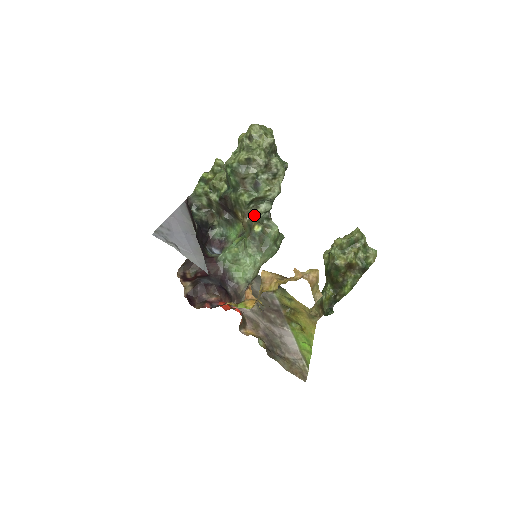
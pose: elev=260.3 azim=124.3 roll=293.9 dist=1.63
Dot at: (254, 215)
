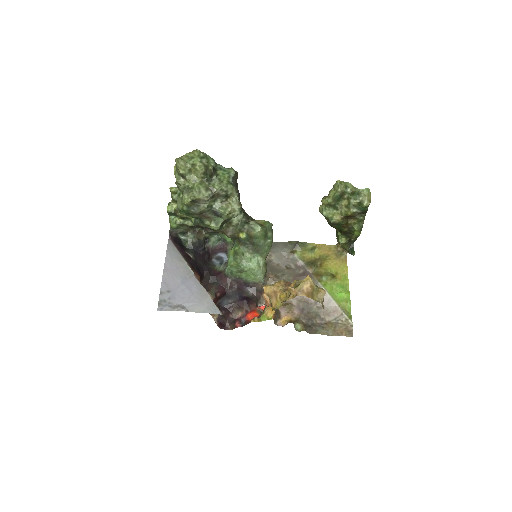
Dot at: (232, 229)
